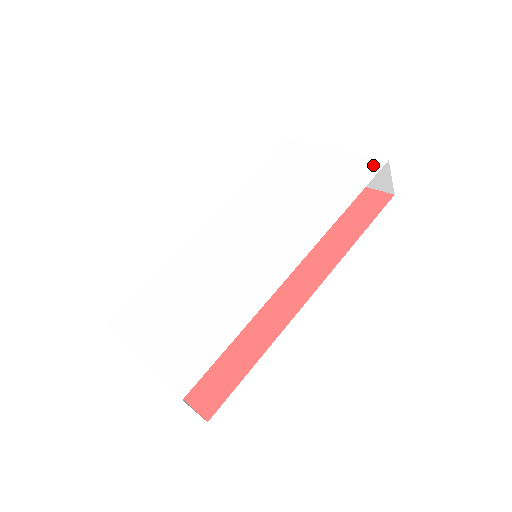
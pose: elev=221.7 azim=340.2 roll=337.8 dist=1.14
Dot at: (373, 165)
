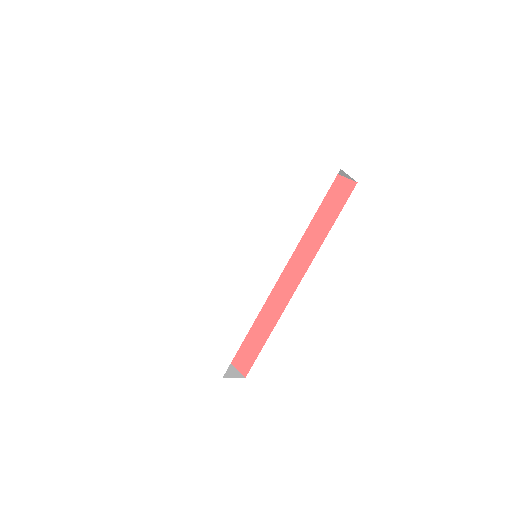
Dot at: (329, 175)
